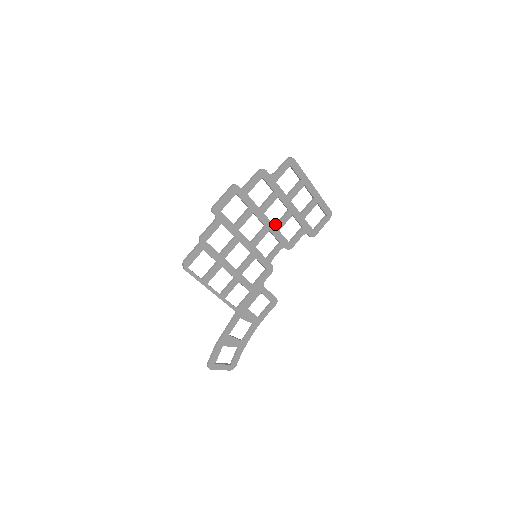
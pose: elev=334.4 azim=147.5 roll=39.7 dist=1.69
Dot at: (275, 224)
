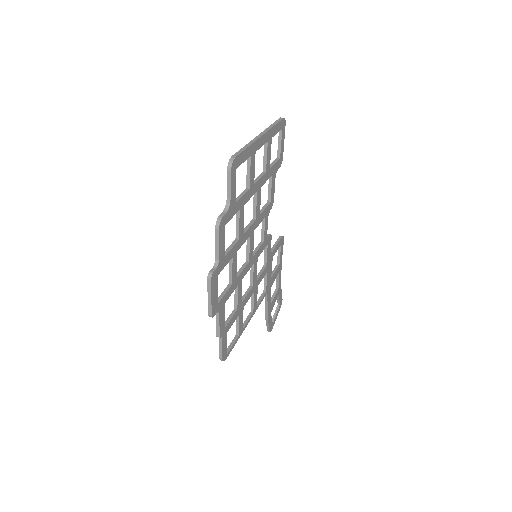
Dot at: (253, 217)
